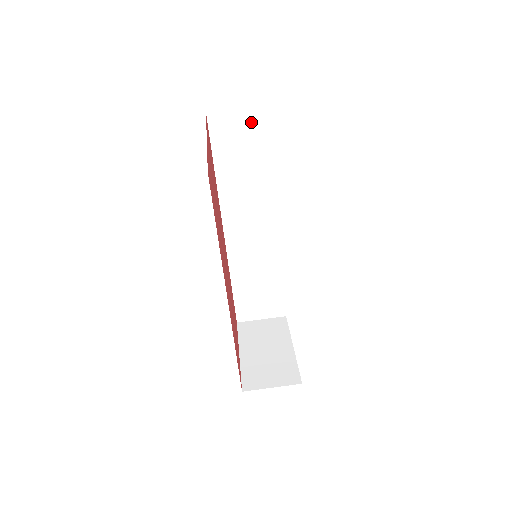
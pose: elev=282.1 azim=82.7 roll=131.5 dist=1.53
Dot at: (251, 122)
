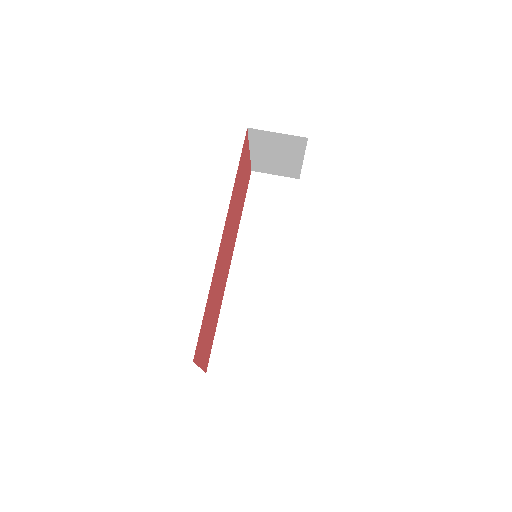
Dot at: (282, 186)
